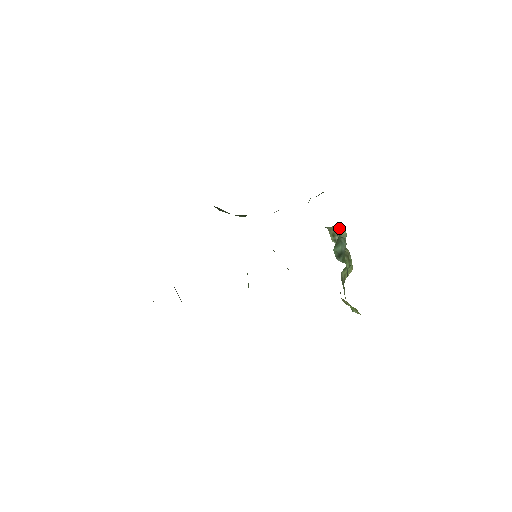
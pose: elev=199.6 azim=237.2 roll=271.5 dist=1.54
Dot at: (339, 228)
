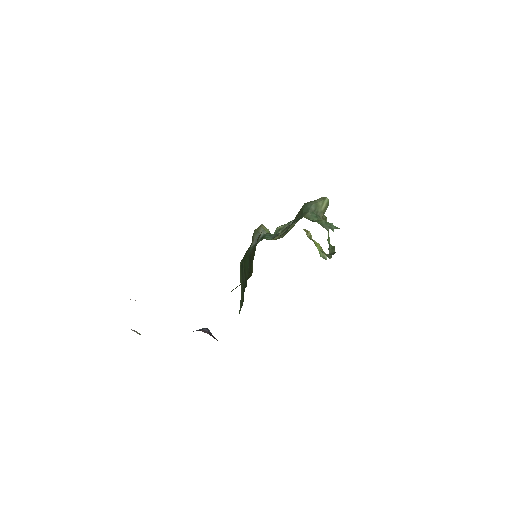
Dot at: (326, 205)
